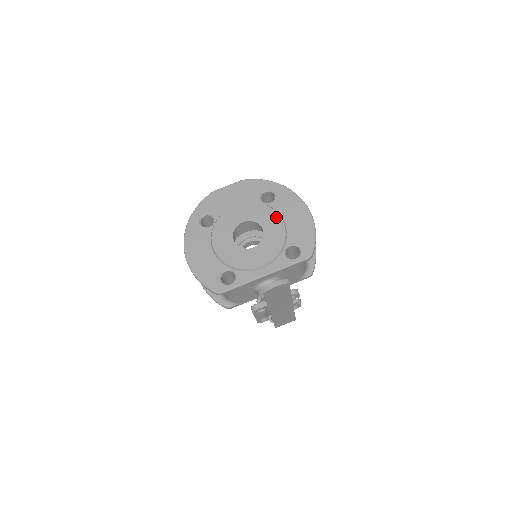
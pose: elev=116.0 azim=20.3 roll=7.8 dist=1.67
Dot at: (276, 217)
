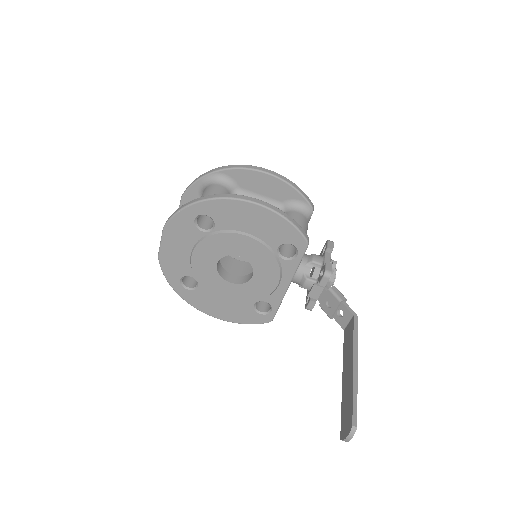
Dot at: (237, 238)
